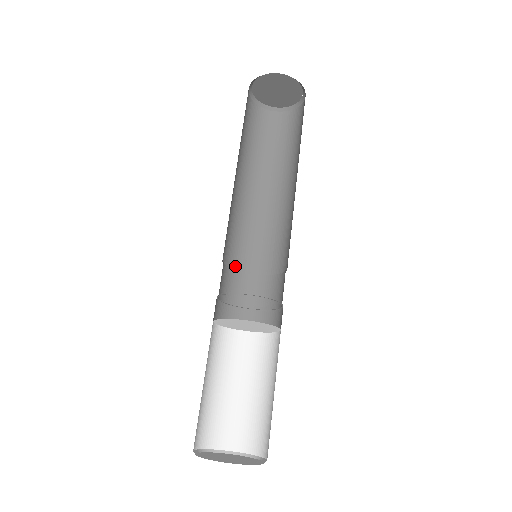
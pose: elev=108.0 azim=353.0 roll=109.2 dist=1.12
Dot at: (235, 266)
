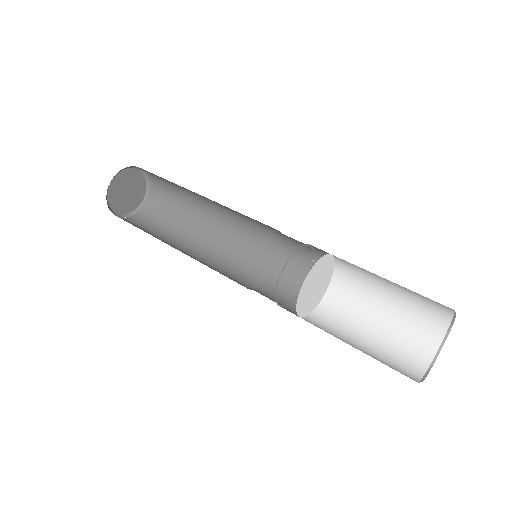
Dot at: occluded
